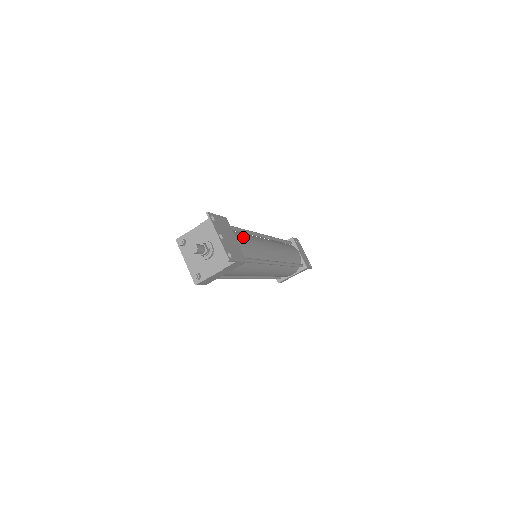
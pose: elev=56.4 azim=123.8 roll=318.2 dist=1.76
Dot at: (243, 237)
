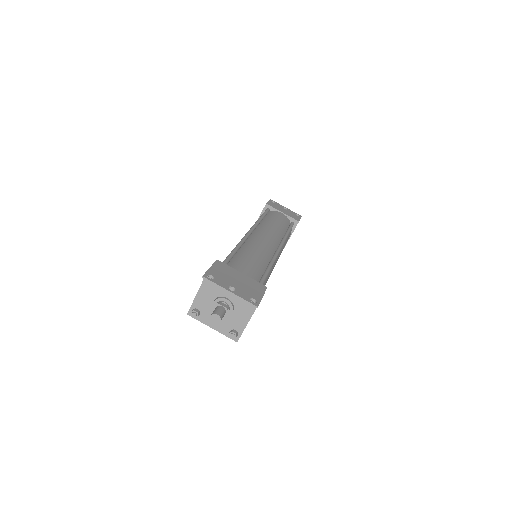
Dot at: (242, 261)
